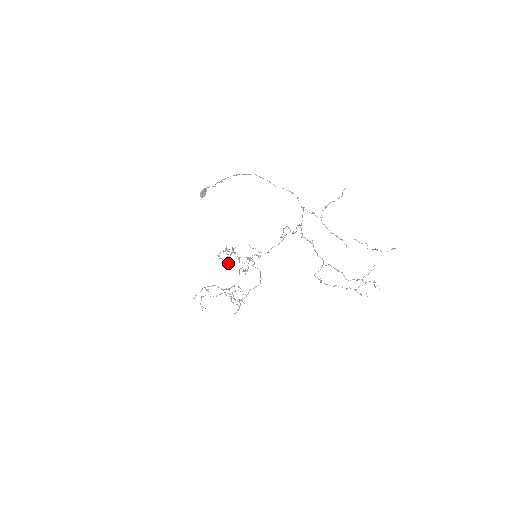
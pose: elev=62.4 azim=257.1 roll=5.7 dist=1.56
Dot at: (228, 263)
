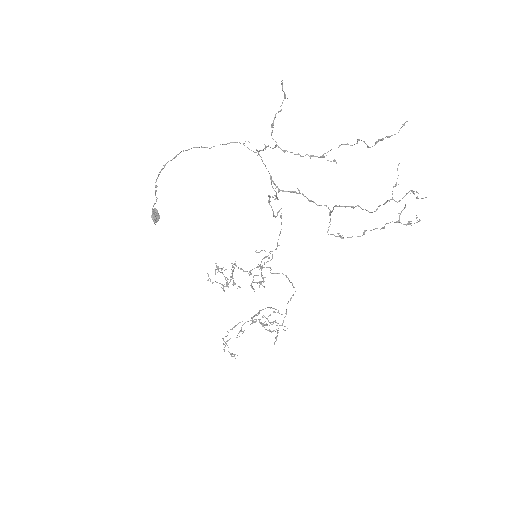
Dot at: (227, 283)
